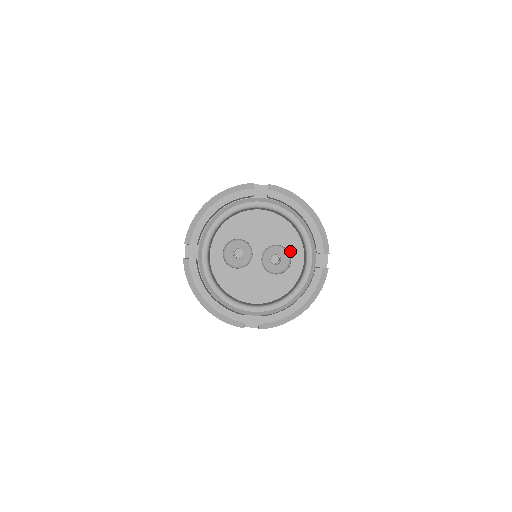
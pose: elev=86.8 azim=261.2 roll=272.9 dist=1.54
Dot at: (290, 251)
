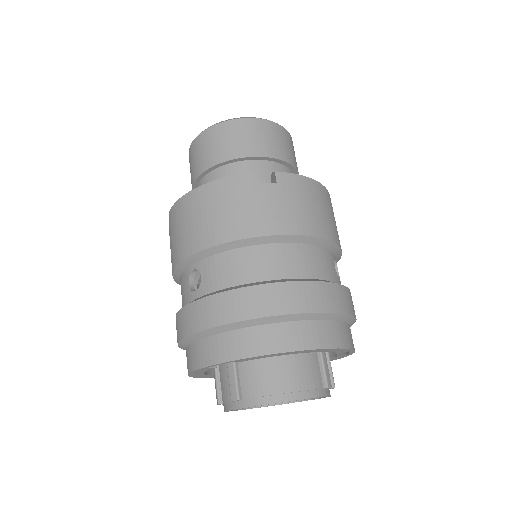
Dot at: occluded
